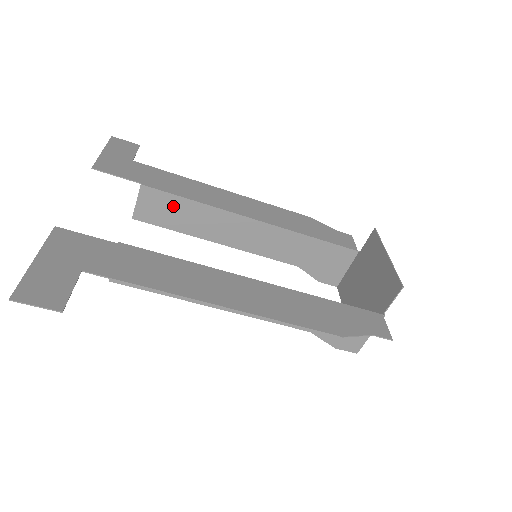
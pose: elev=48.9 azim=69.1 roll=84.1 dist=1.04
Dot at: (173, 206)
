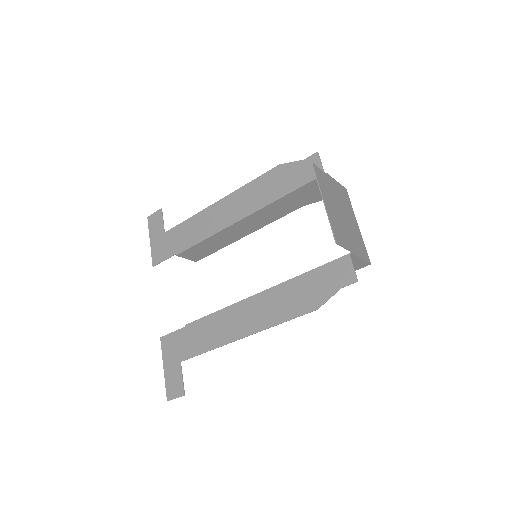
Dot at: (201, 248)
